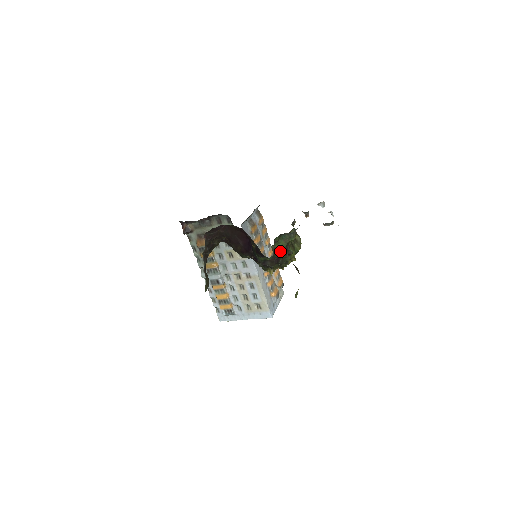
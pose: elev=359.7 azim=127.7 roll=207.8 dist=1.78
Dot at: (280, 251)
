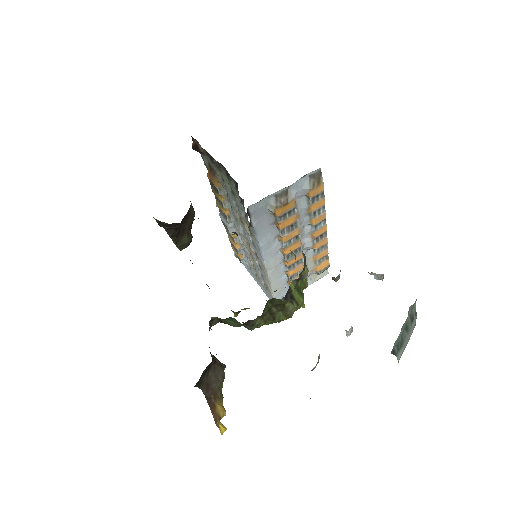
Dot at: occluded
